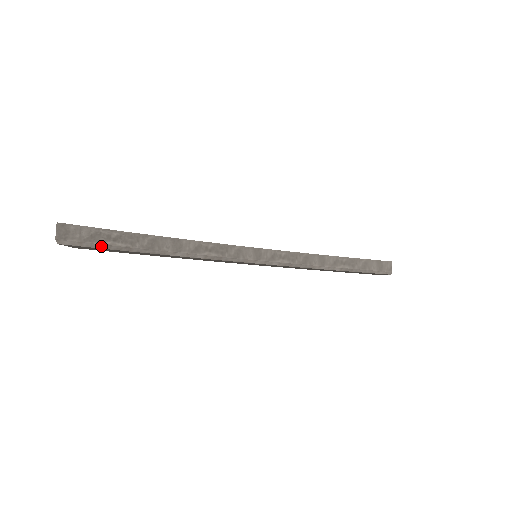
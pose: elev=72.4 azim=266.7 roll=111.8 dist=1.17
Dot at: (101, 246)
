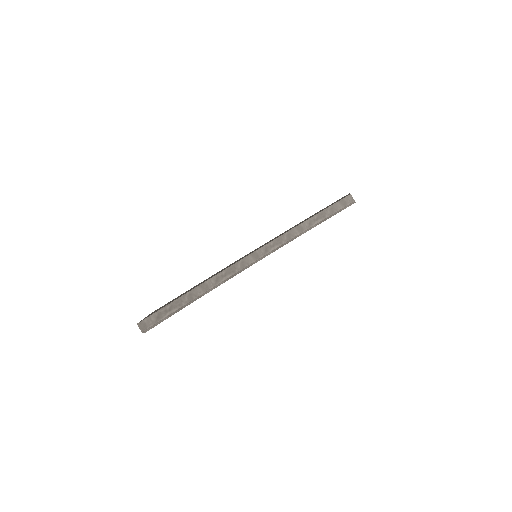
Dot at: (165, 318)
